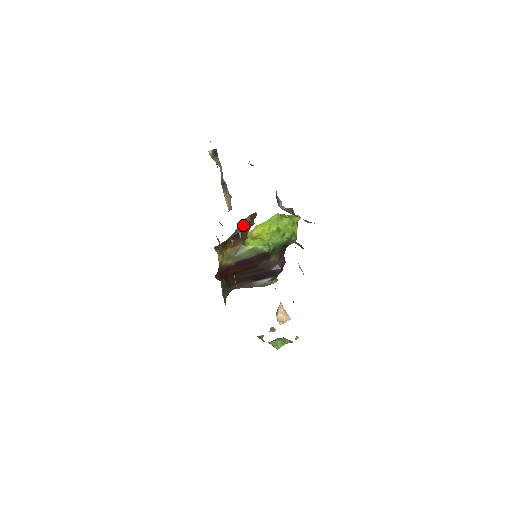
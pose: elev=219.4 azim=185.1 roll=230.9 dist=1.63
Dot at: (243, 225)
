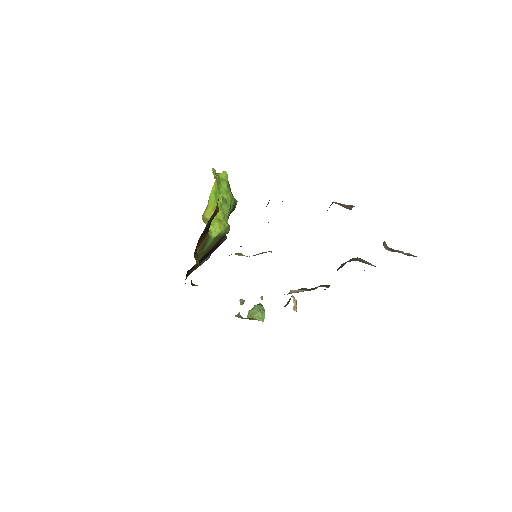
Dot at: (212, 218)
